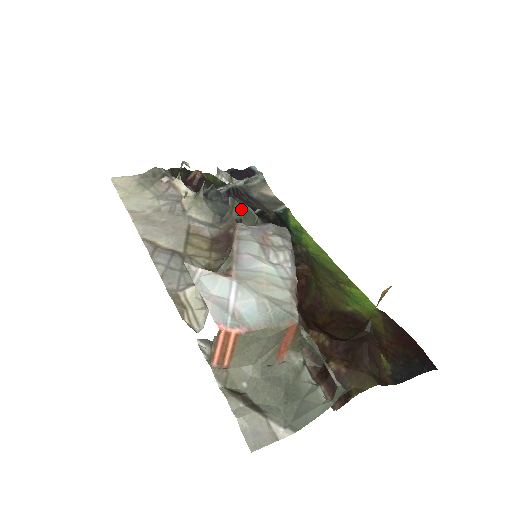
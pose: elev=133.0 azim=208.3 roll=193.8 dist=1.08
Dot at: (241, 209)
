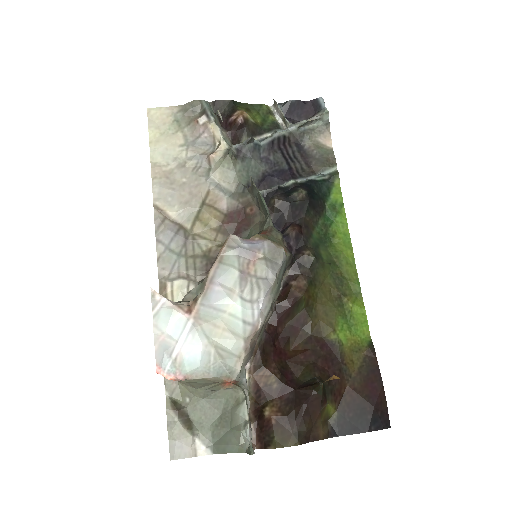
Dot at: (258, 195)
